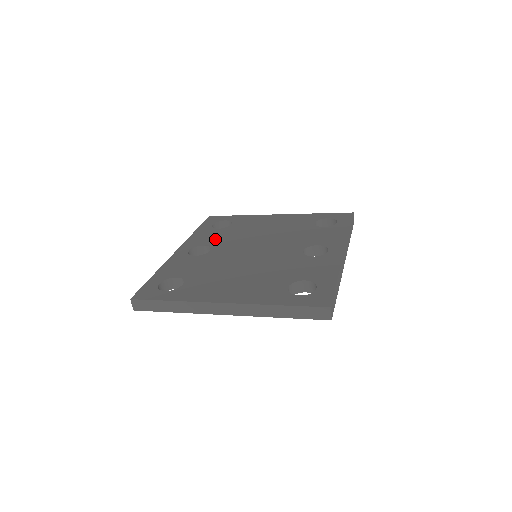
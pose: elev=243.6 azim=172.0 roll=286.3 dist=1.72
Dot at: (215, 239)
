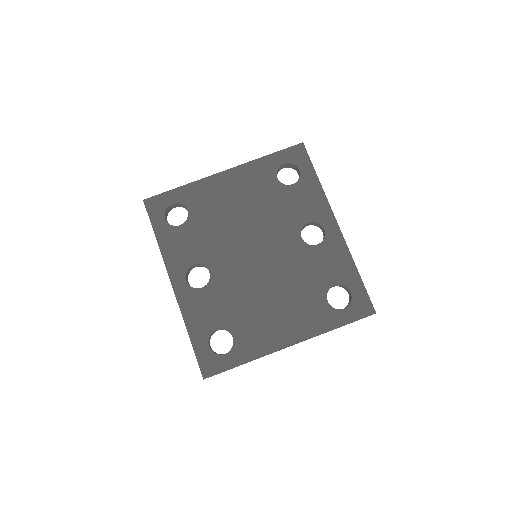
Dot at: (196, 249)
